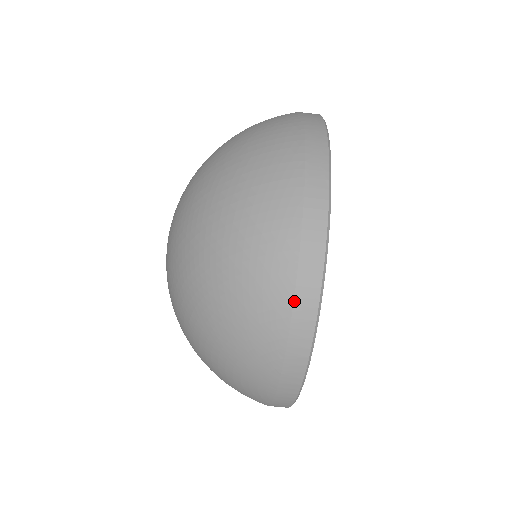
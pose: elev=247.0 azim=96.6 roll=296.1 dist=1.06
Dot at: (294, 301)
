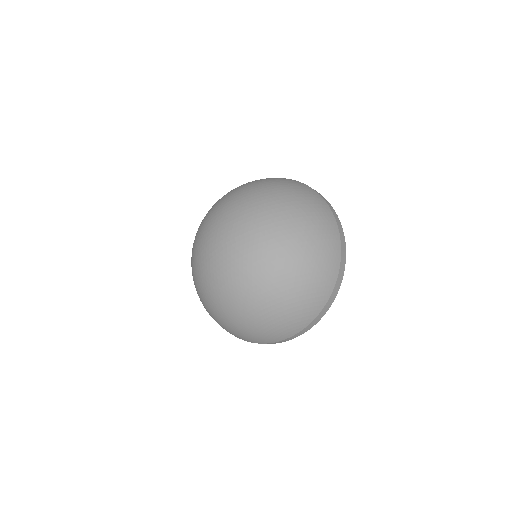
Dot at: (329, 298)
